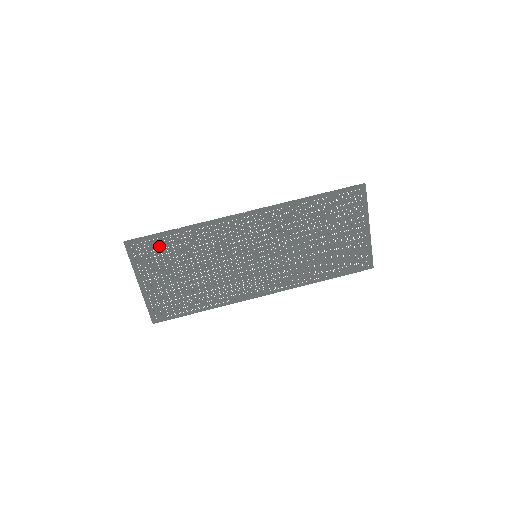
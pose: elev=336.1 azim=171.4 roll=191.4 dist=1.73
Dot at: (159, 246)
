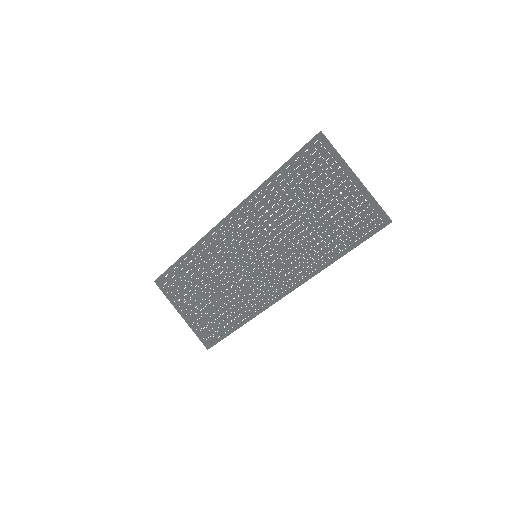
Dot at: (178, 275)
